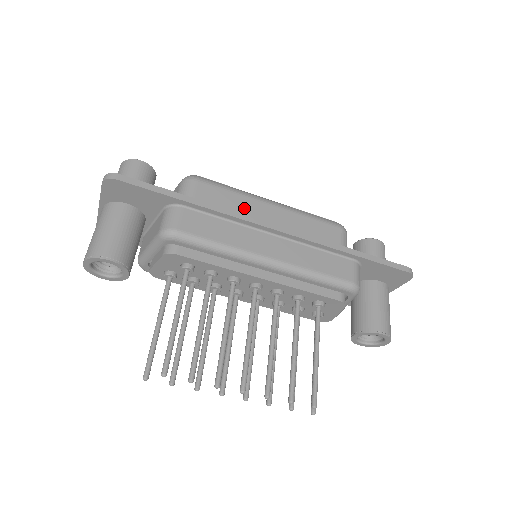
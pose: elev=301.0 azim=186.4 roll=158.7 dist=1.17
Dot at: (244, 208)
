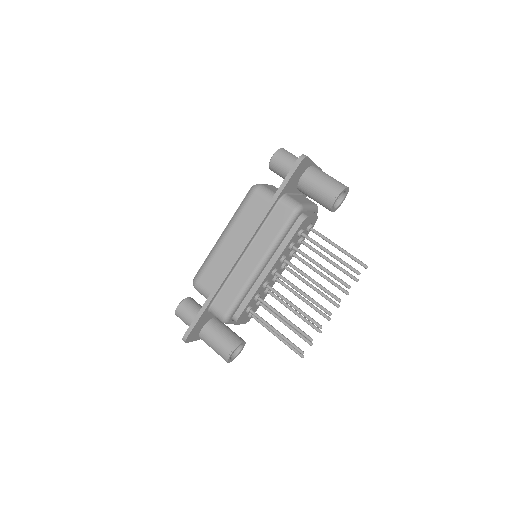
Dot at: (222, 260)
